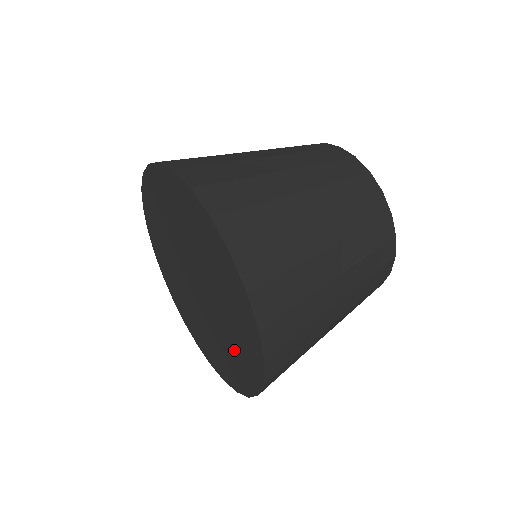
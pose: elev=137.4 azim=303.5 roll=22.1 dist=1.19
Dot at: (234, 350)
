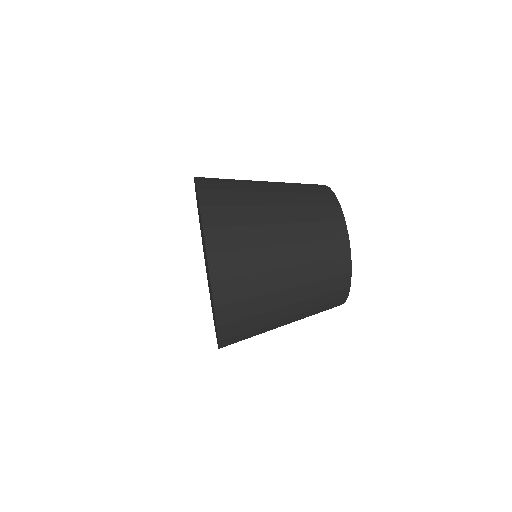
Dot at: occluded
